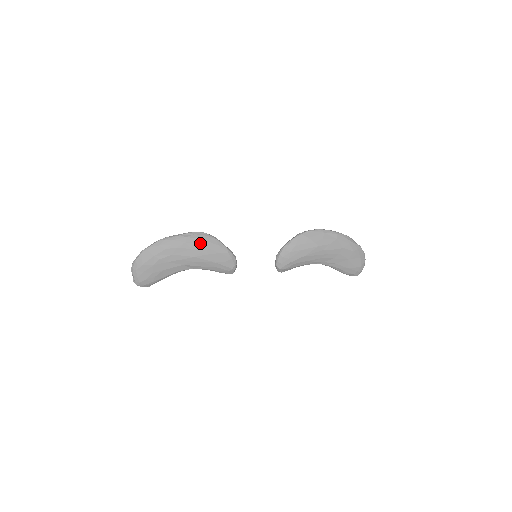
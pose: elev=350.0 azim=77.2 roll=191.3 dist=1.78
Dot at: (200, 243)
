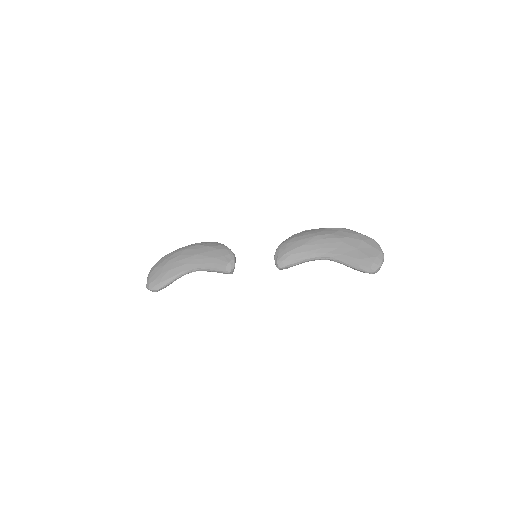
Dot at: (205, 245)
